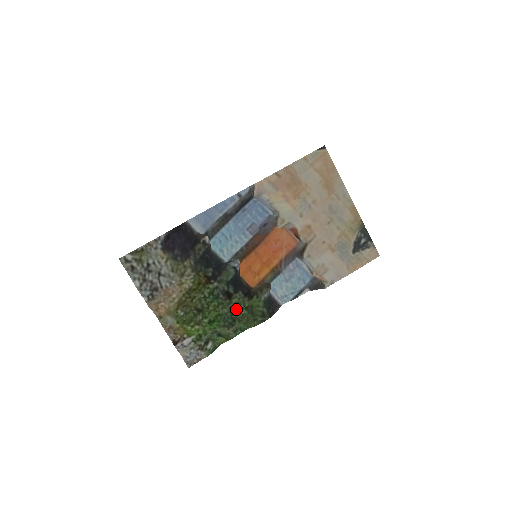
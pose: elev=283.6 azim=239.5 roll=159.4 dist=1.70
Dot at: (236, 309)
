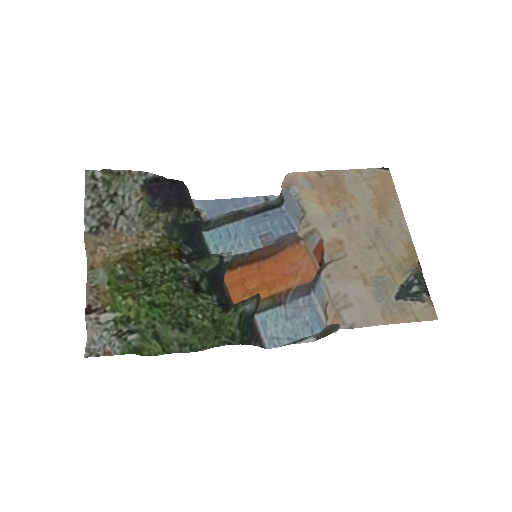
Dot at: (198, 313)
